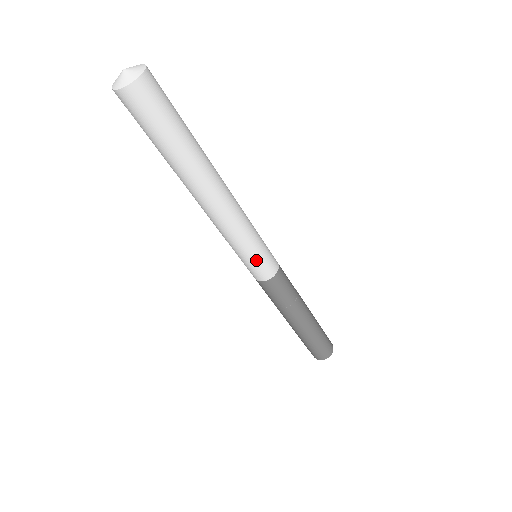
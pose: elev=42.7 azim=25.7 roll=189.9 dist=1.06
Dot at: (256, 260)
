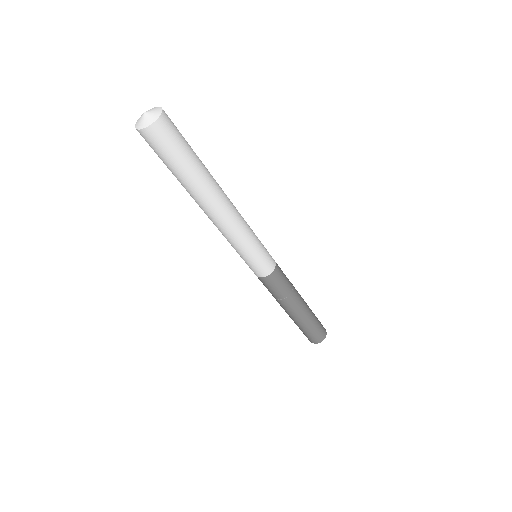
Dot at: (261, 255)
